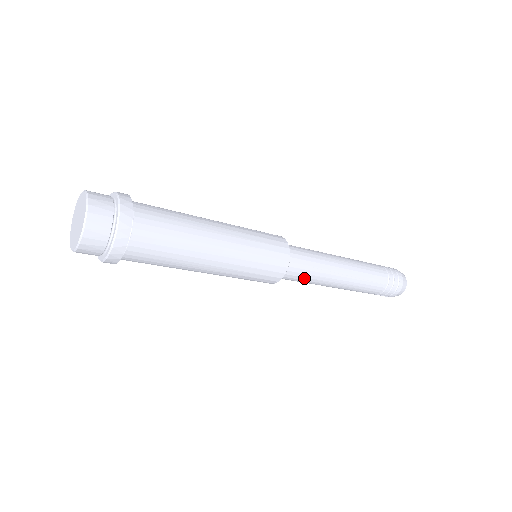
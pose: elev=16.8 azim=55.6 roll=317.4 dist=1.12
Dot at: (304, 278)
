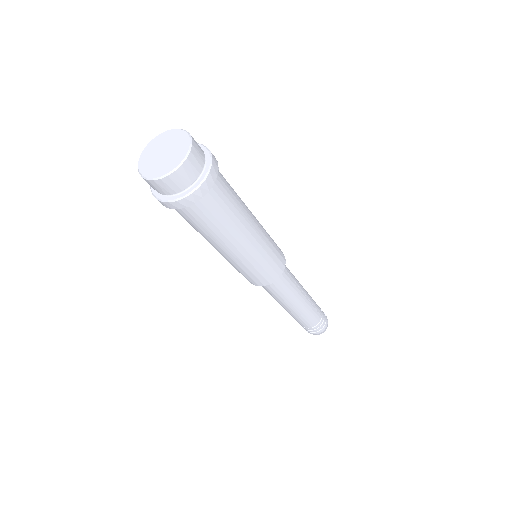
Dot at: (285, 287)
